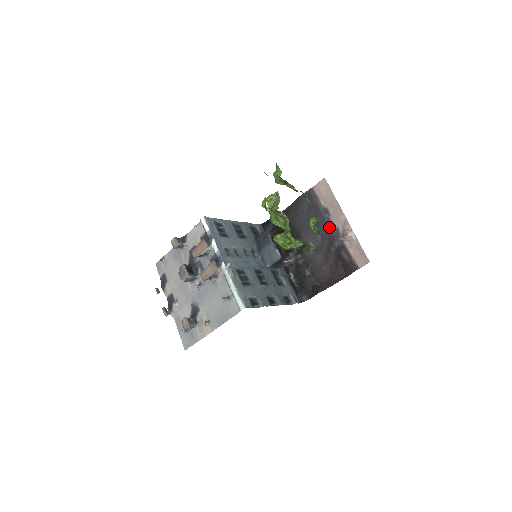
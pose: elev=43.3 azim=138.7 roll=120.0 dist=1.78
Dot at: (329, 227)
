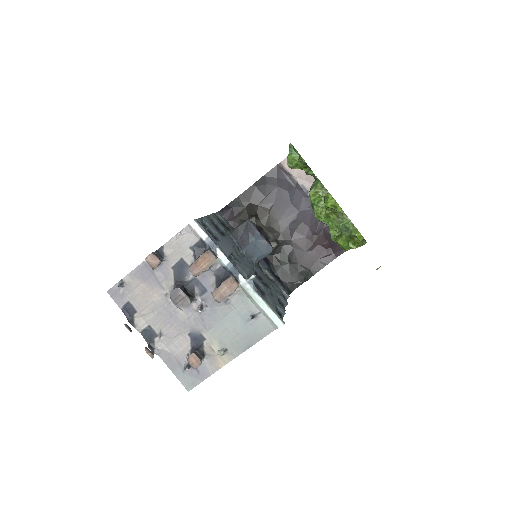
Dot at: (310, 206)
